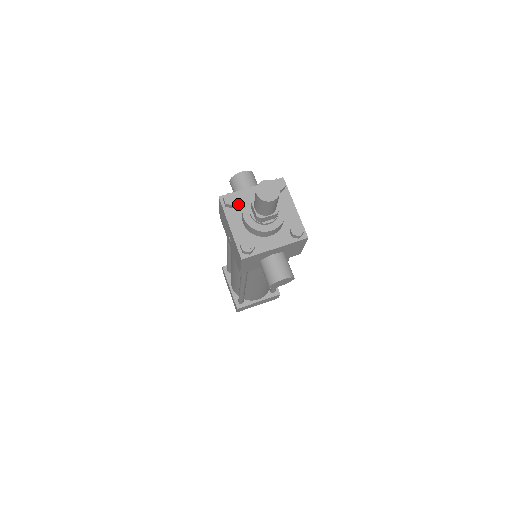
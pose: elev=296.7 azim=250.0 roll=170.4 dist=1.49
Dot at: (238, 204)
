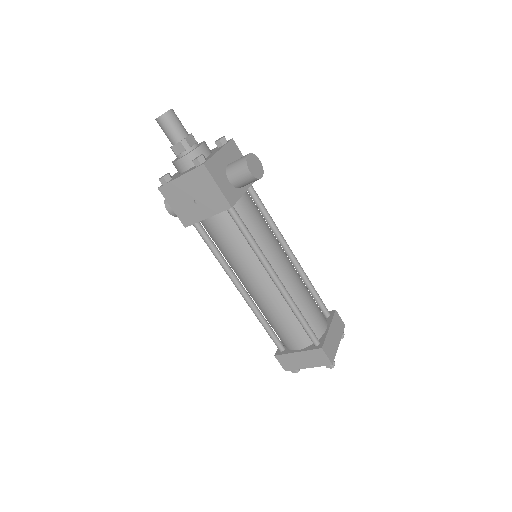
Dot at: (174, 177)
